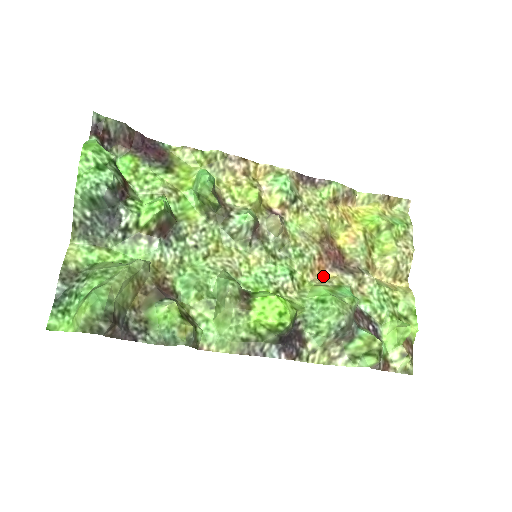
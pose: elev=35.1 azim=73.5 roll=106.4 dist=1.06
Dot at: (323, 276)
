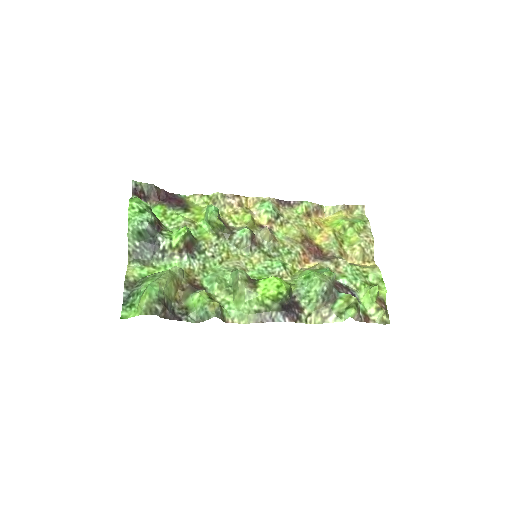
Dot at: (308, 266)
